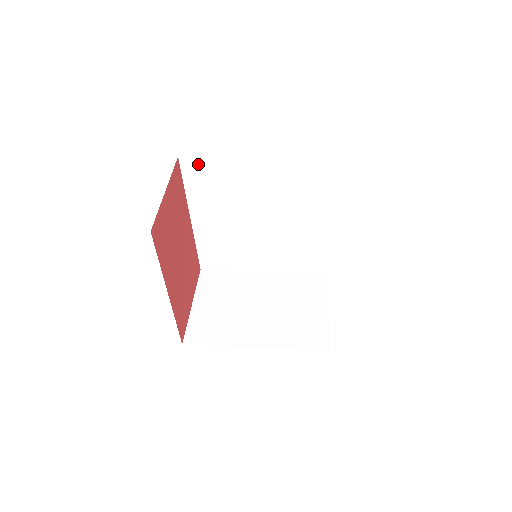
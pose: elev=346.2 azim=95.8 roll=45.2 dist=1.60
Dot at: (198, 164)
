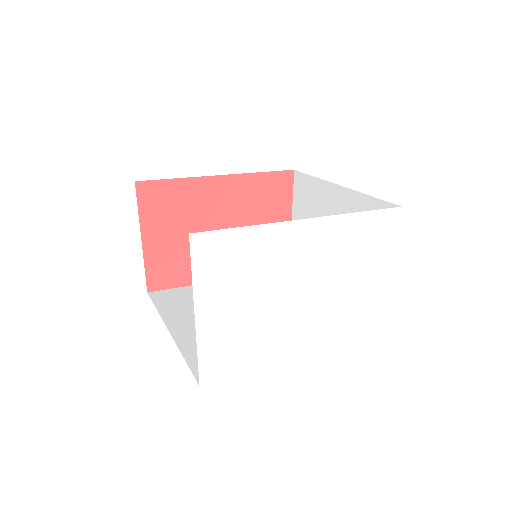
Dot at: occluded
